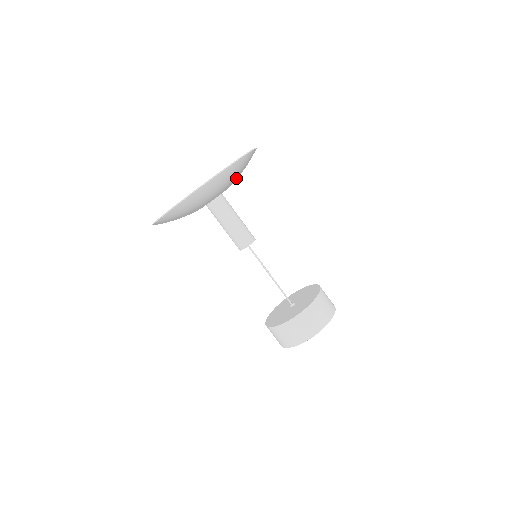
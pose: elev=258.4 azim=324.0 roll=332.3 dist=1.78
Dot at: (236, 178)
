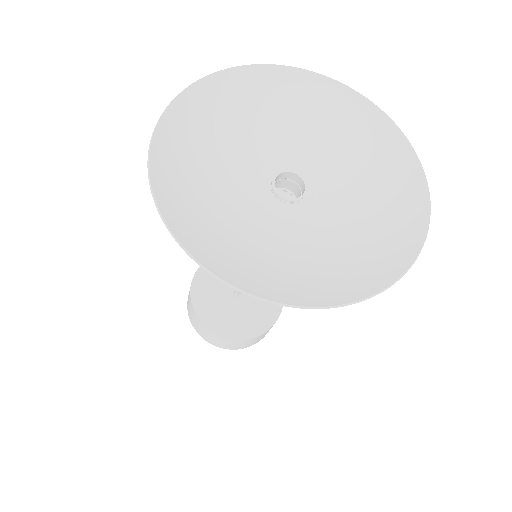
Dot at: (345, 230)
